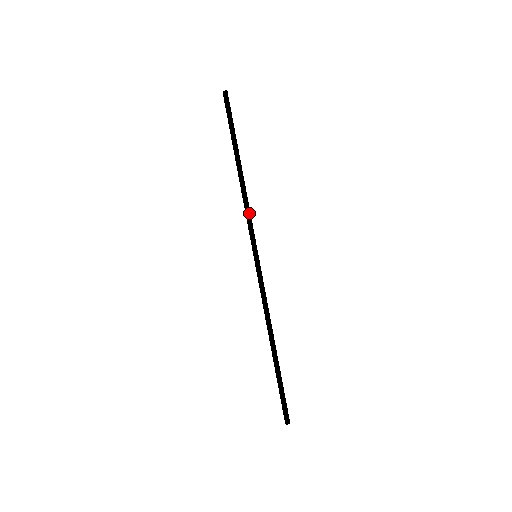
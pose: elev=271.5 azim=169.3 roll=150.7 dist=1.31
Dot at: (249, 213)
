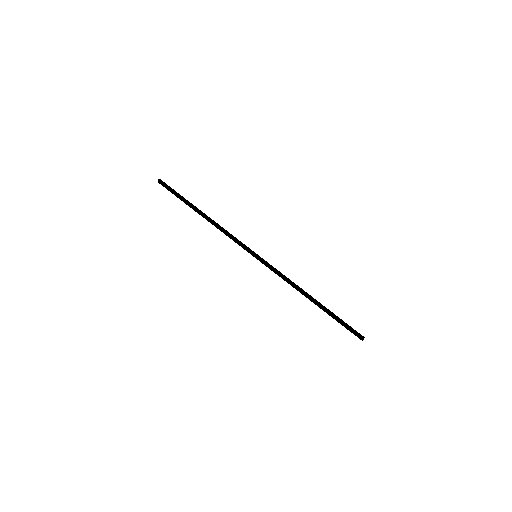
Dot at: (230, 235)
